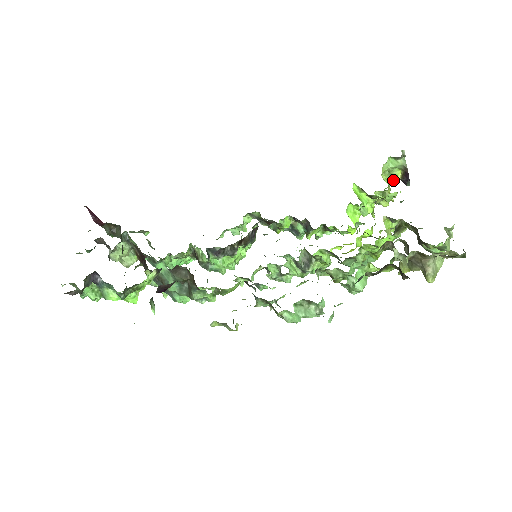
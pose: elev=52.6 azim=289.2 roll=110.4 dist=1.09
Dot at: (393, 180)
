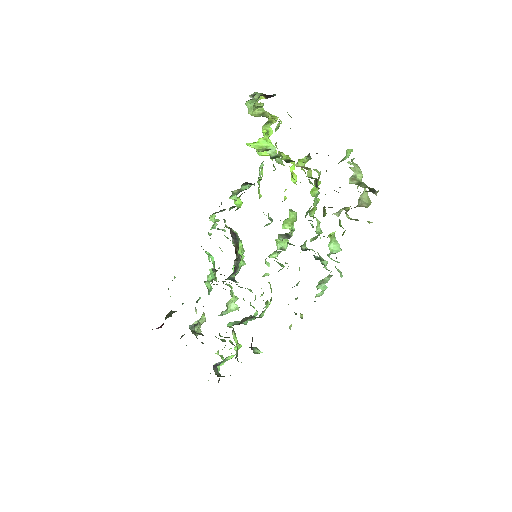
Dot at: (263, 105)
